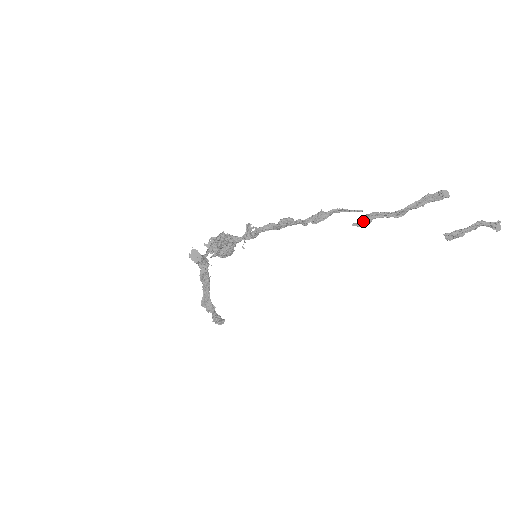
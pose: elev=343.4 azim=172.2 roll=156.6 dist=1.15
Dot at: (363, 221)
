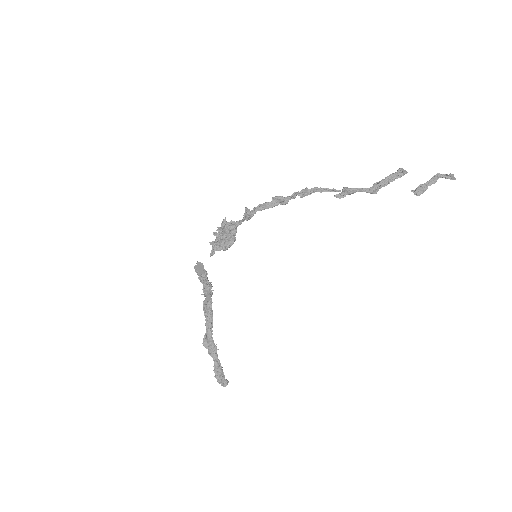
Dot at: (342, 193)
